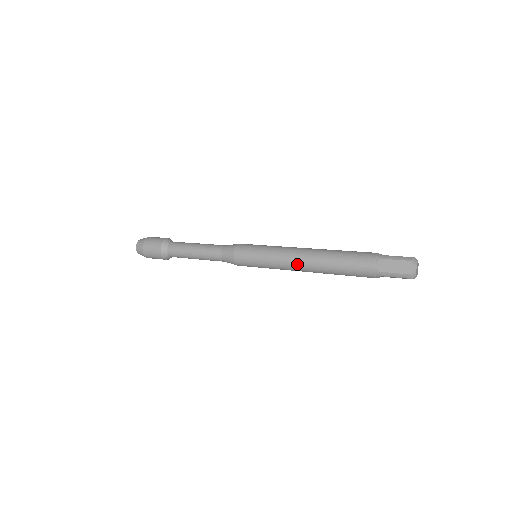
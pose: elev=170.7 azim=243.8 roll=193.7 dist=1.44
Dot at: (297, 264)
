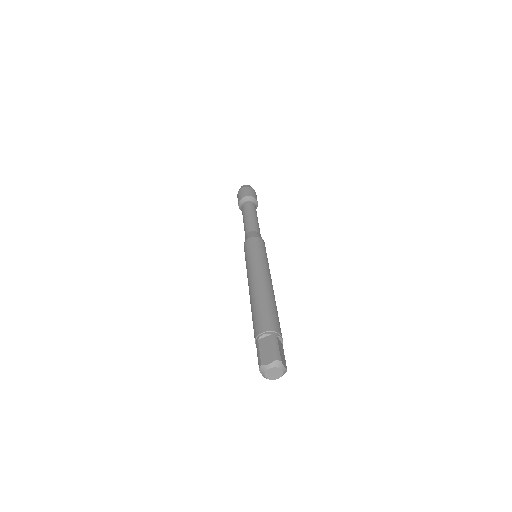
Dot at: (251, 280)
